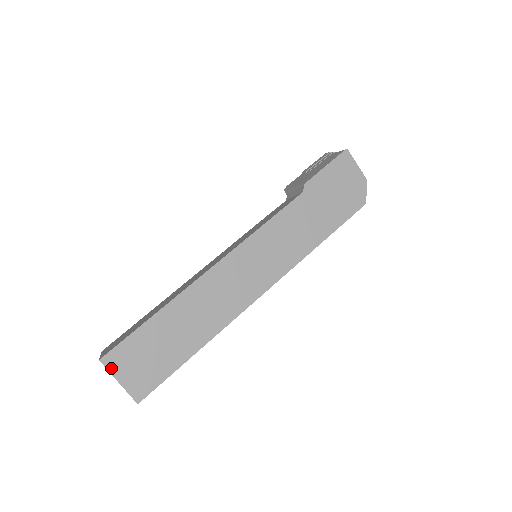
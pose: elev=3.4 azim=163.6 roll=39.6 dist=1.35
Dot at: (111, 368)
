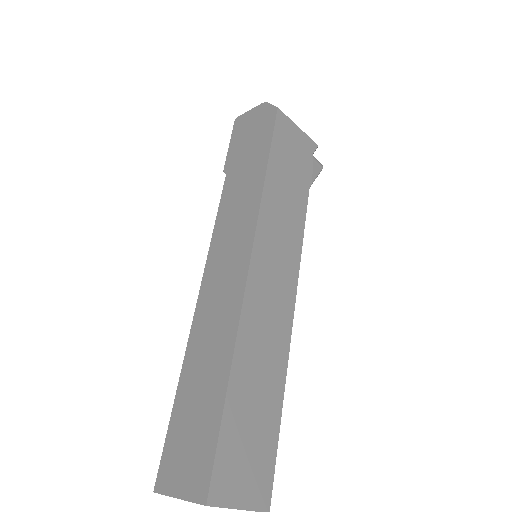
Dot at: (166, 489)
